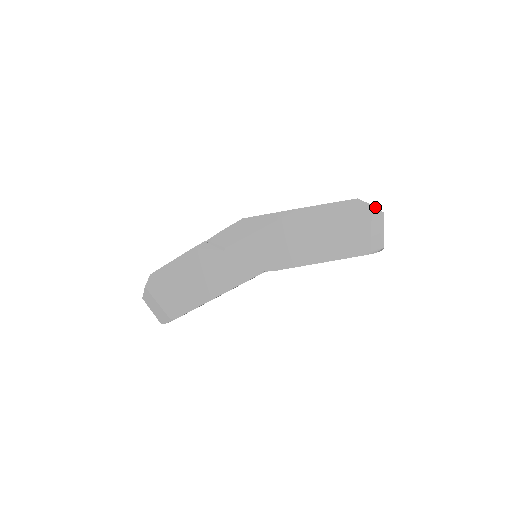
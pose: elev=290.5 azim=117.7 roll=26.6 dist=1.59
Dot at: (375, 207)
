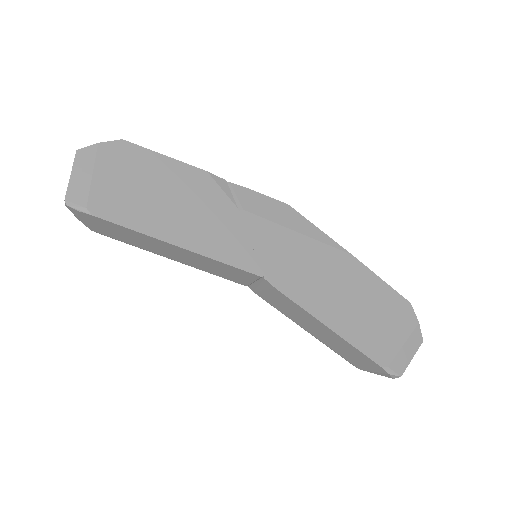
Dot at: occluded
